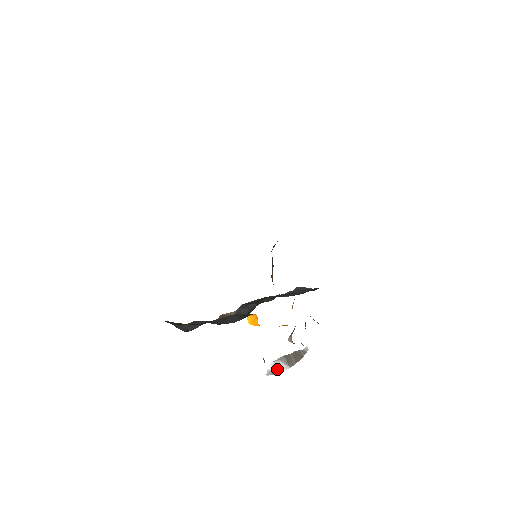
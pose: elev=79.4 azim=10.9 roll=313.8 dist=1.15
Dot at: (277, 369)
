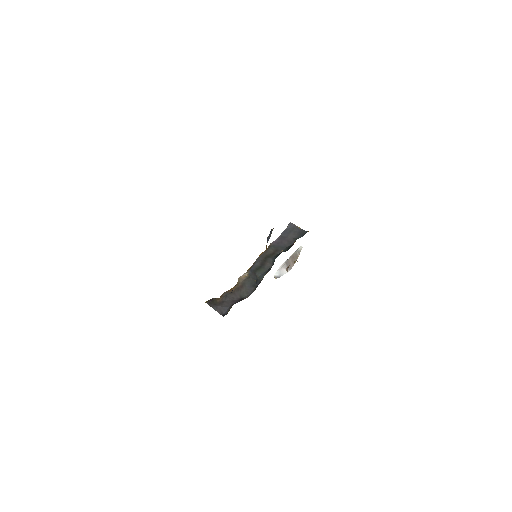
Dot at: (281, 274)
